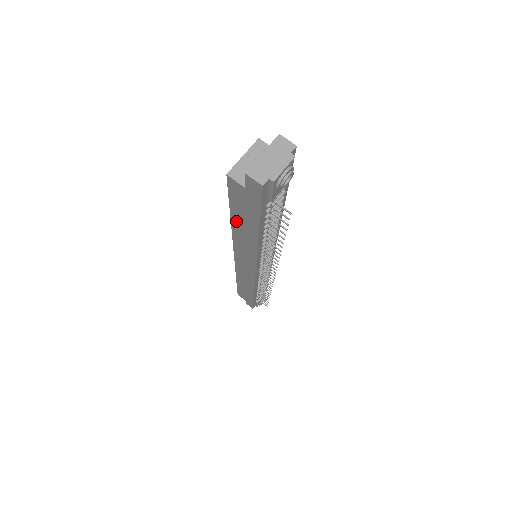
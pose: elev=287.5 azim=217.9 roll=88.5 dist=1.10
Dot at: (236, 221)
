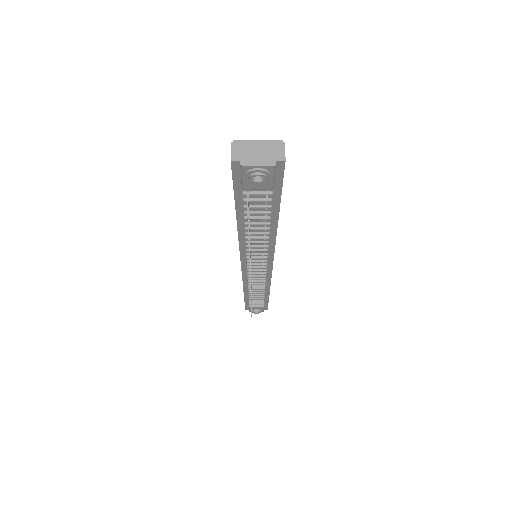
Dot at: occluded
